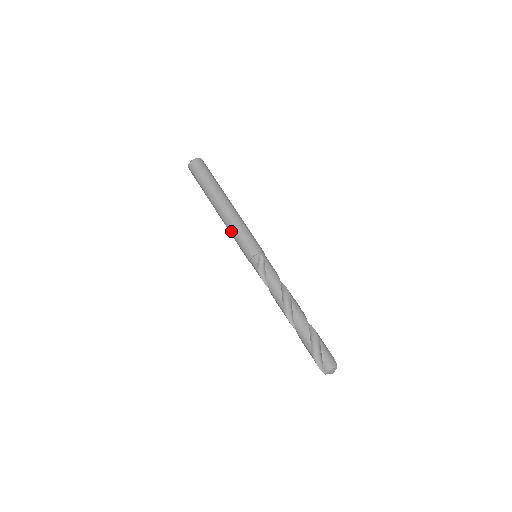
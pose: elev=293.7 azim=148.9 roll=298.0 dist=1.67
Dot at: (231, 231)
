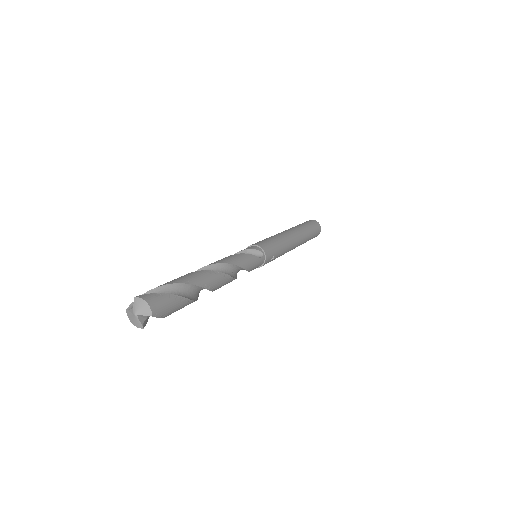
Dot at: (272, 236)
